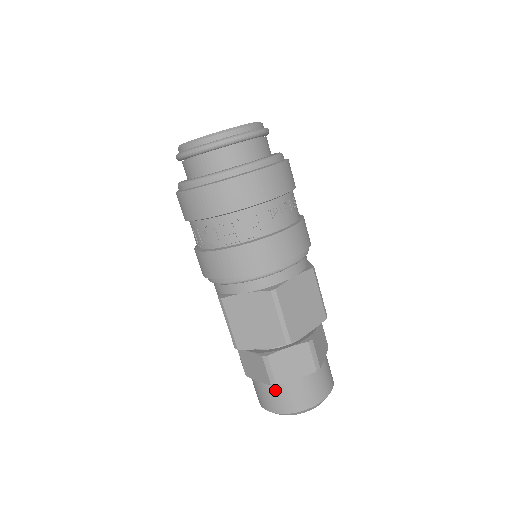
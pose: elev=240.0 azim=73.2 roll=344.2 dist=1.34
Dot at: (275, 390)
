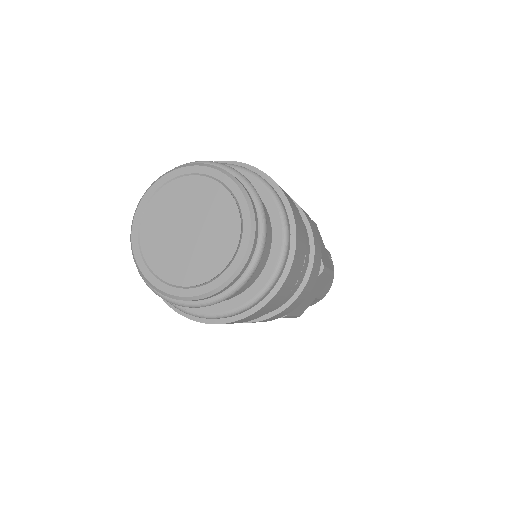
Dot at: occluded
